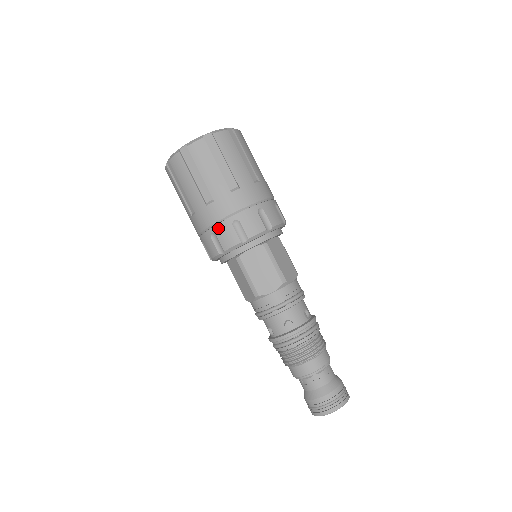
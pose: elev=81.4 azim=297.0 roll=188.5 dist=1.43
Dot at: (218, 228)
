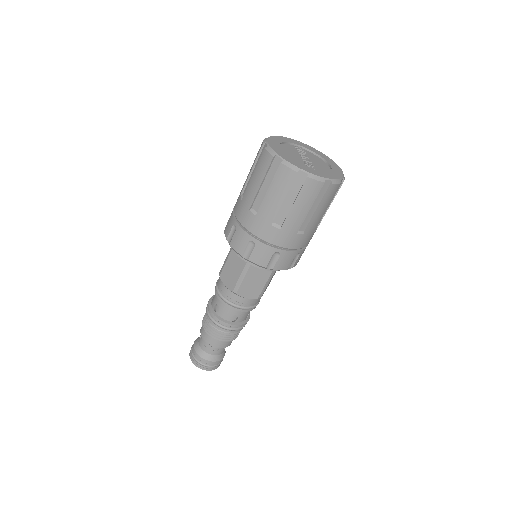
Dot at: (262, 245)
